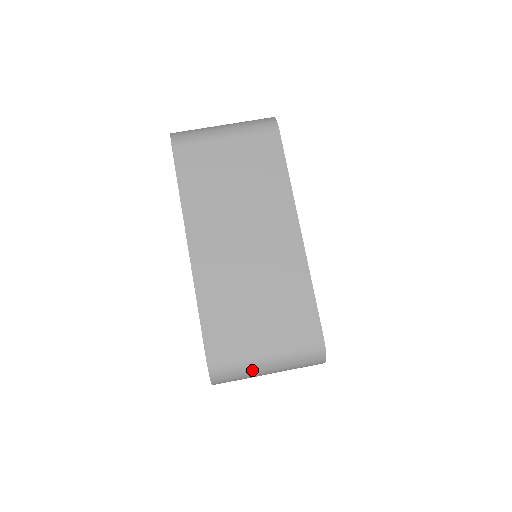
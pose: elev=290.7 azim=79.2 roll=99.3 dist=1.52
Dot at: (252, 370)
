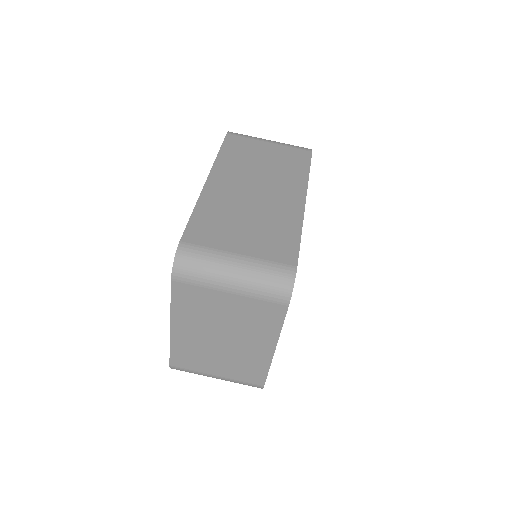
Dot at: (217, 270)
